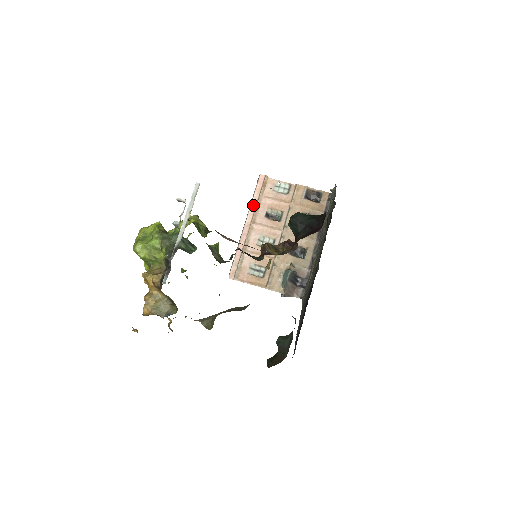
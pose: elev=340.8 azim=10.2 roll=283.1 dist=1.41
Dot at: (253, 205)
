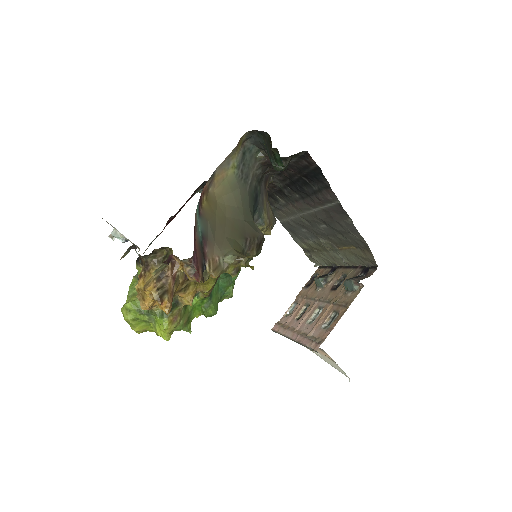
Dot at: (284, 332)
